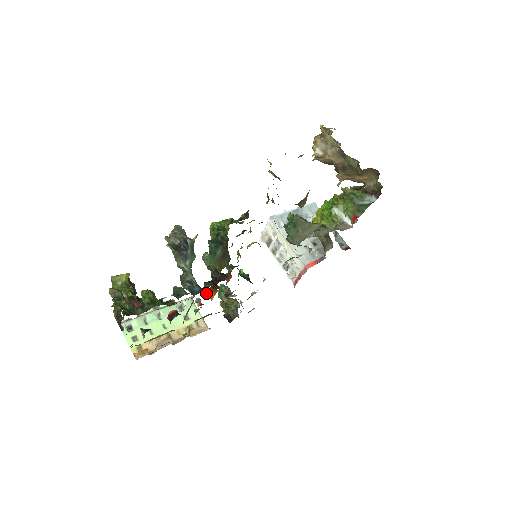
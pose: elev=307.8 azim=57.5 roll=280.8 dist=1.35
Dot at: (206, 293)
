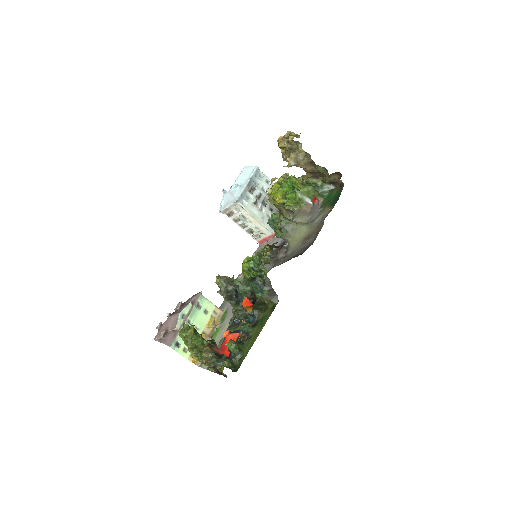
Dot at: occluded
